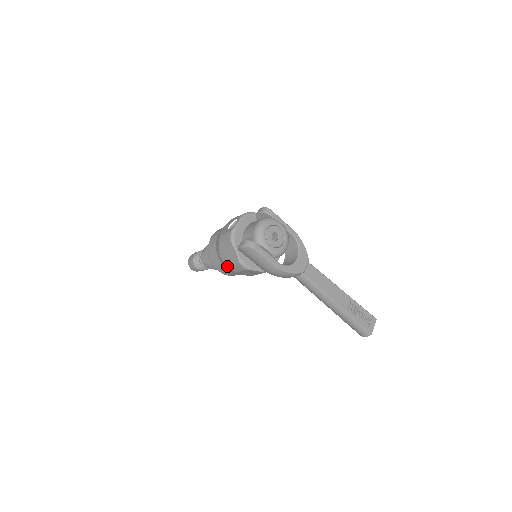
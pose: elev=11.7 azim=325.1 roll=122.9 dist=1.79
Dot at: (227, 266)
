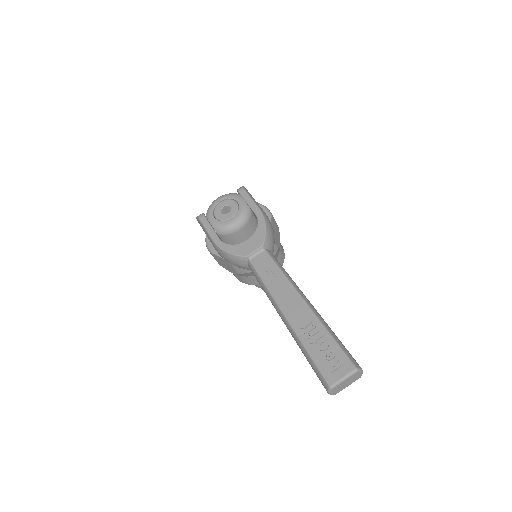
Dot at: occluded
